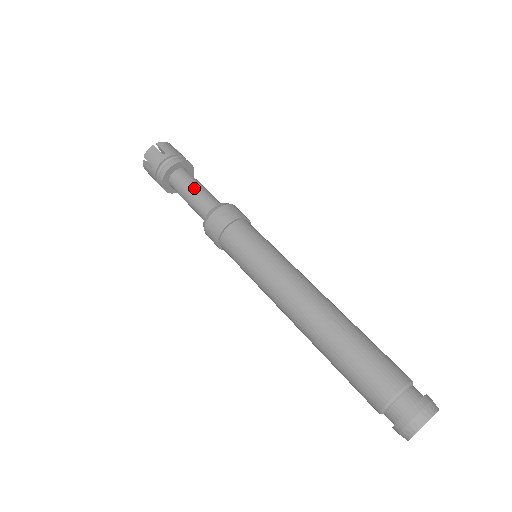
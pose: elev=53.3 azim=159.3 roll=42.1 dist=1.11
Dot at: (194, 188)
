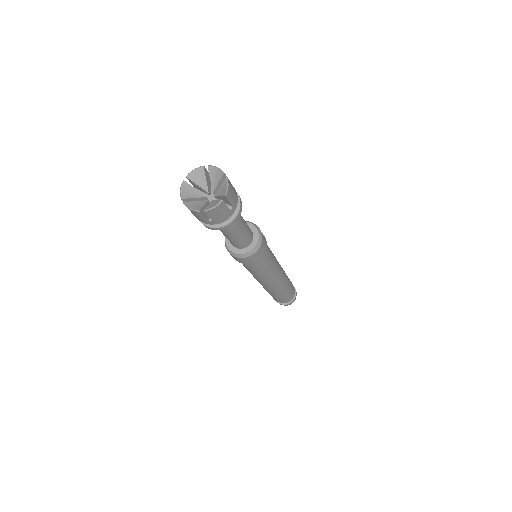
Dot at: (241, 230)
